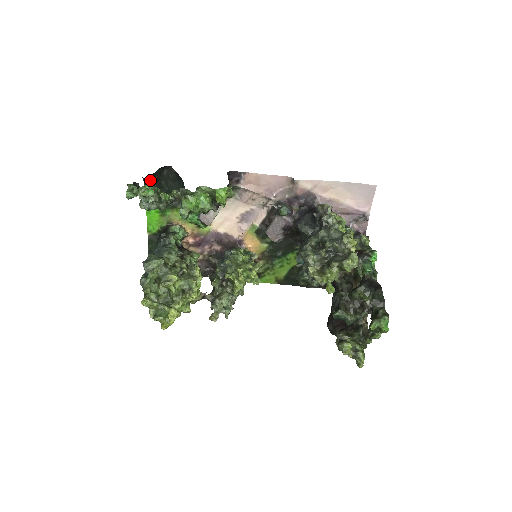
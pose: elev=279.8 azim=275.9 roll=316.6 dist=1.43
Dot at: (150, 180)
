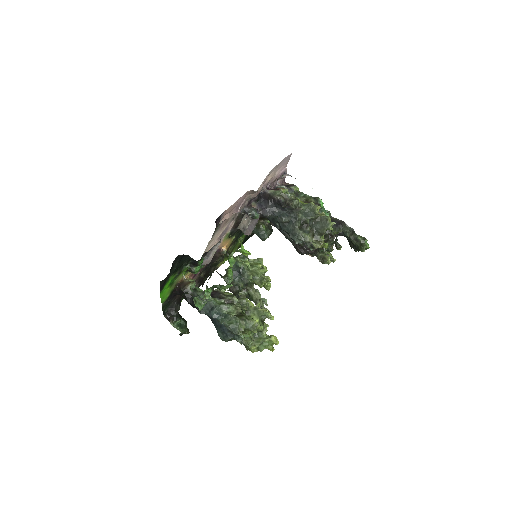
Dot at: occluded
